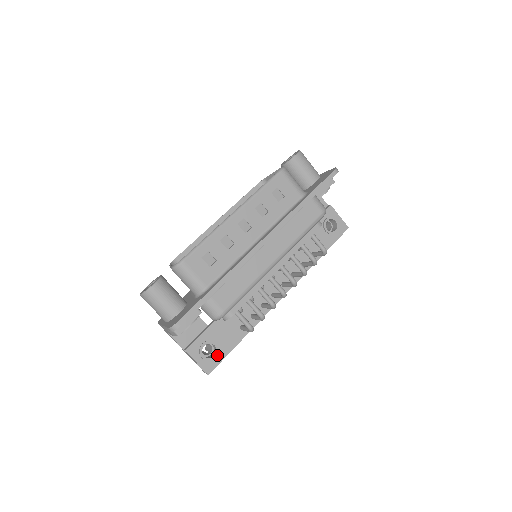
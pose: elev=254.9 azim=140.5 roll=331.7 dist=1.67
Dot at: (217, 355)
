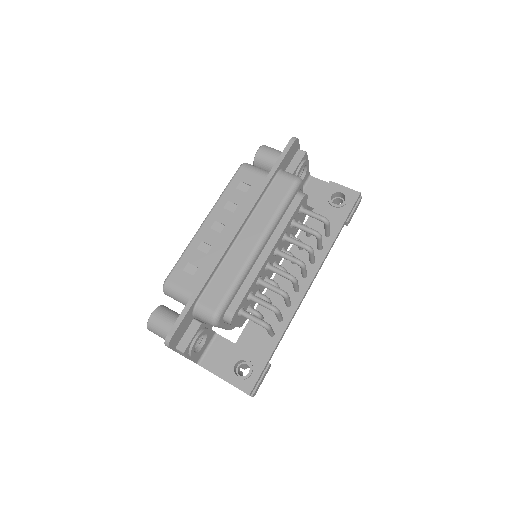
Dot at: (252, 371)
